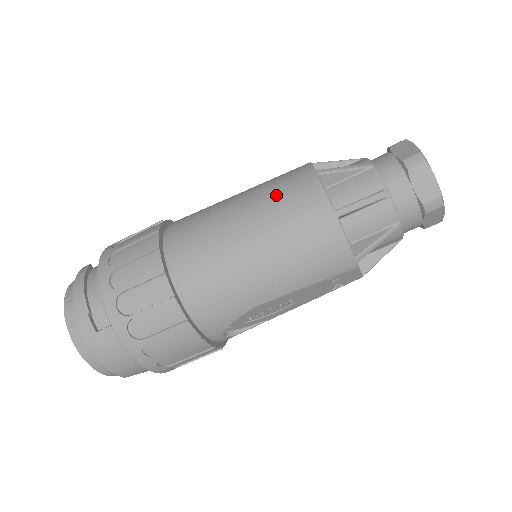
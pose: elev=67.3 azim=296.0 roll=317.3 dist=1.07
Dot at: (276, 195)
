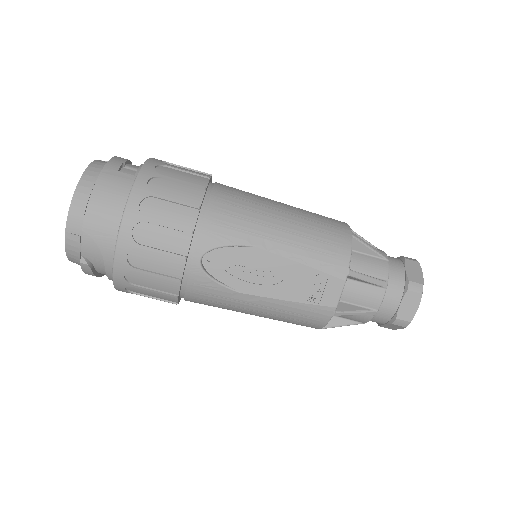
Dot at: occluded
